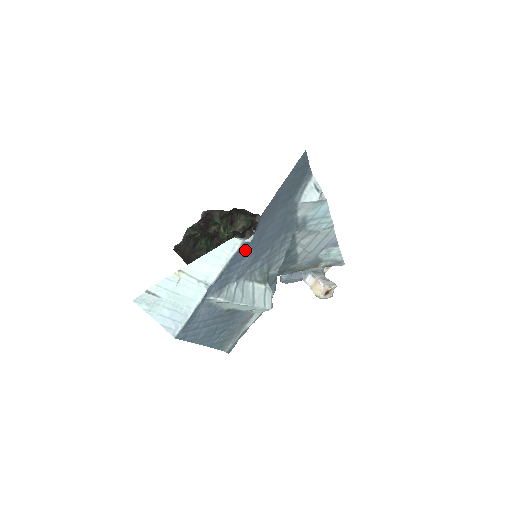
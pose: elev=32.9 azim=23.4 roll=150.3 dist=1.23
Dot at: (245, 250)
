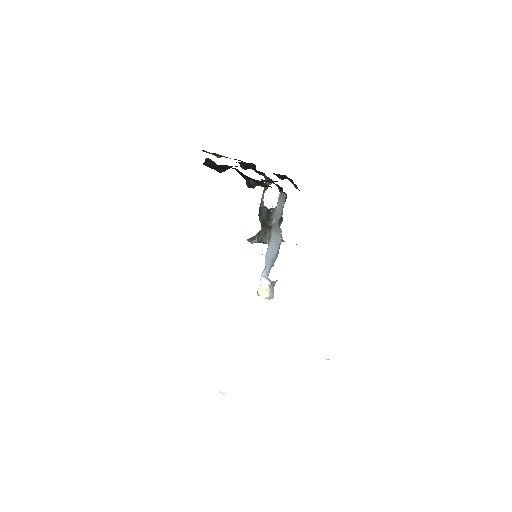
Dot at: occluded
